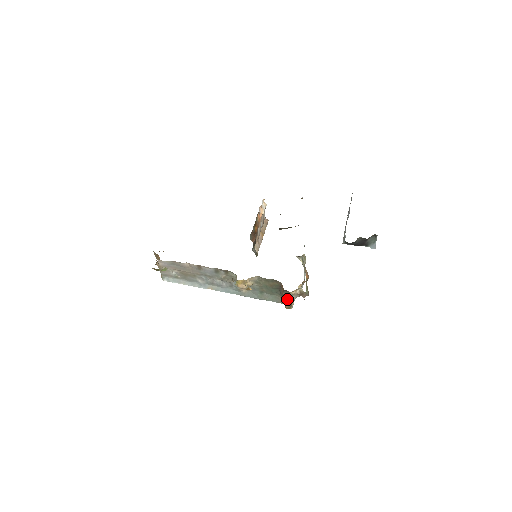
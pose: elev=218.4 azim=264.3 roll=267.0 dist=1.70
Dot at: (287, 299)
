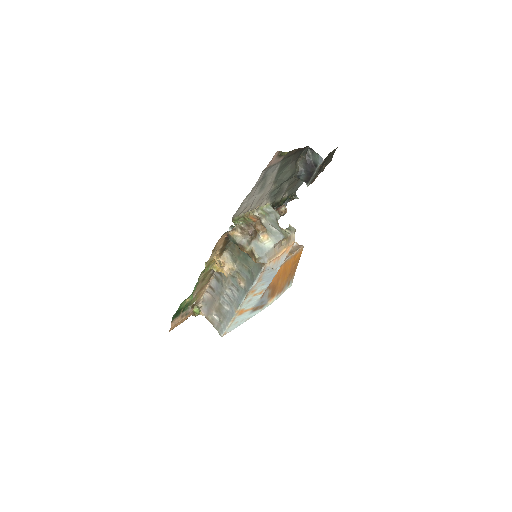
Dot at: (241, 247)
